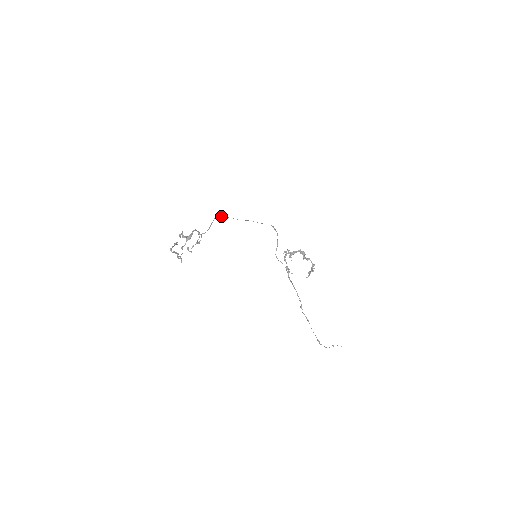
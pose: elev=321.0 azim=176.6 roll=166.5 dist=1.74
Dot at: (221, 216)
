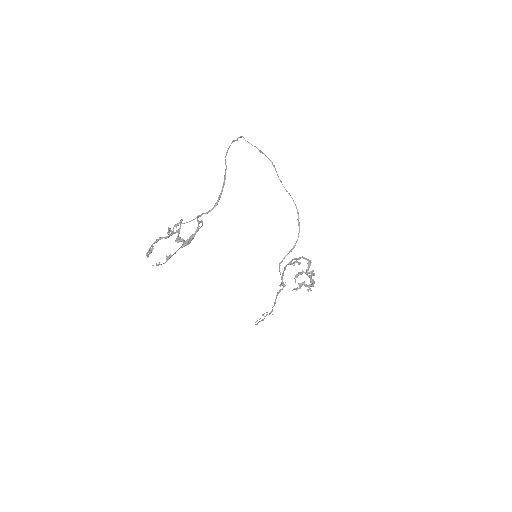
Dot at: (232, 141)
